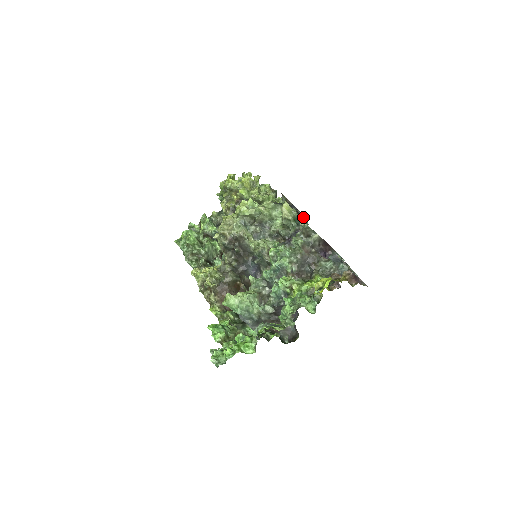
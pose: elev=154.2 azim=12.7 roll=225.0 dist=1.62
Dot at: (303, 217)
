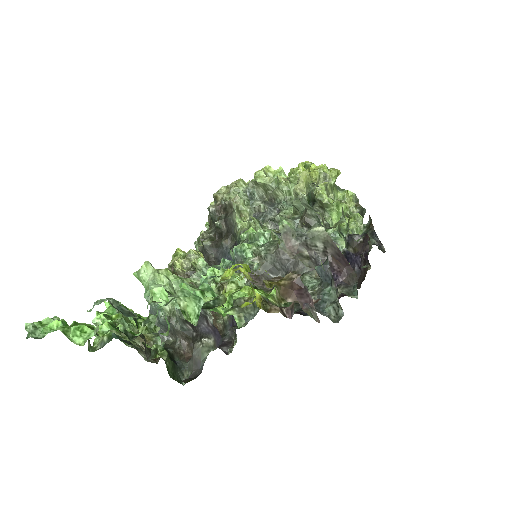
Dot at: (370, 243)
